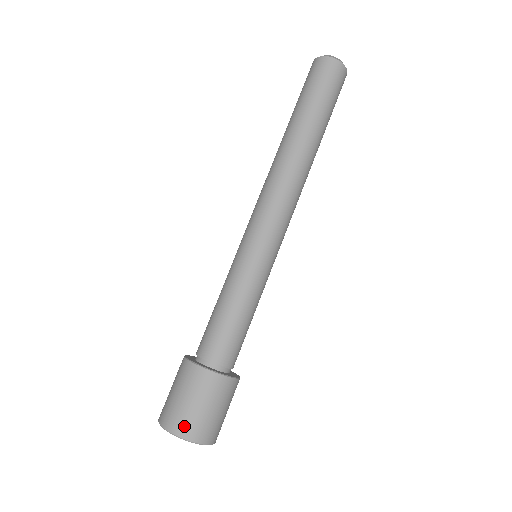
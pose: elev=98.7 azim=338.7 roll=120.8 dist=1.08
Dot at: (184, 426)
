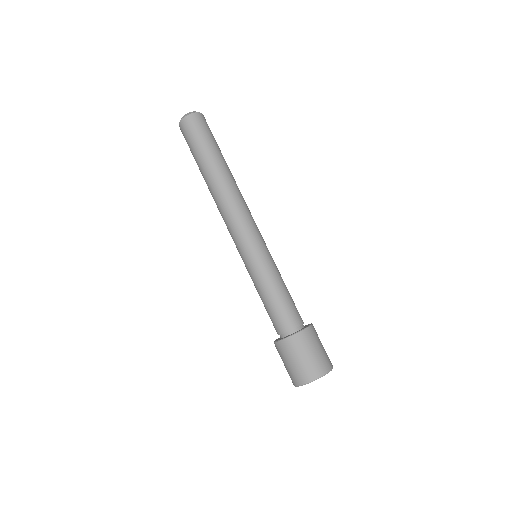
Dot at: (294, 379)
